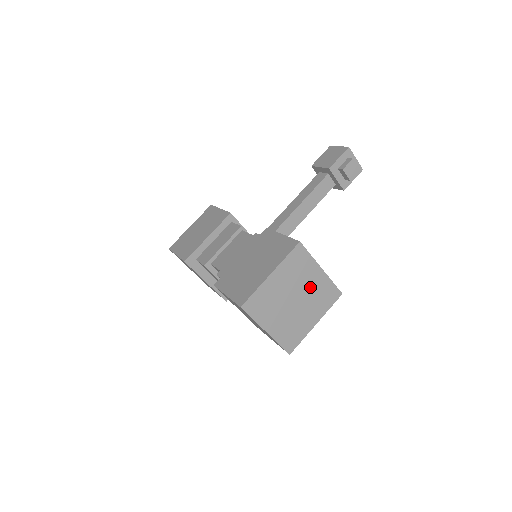
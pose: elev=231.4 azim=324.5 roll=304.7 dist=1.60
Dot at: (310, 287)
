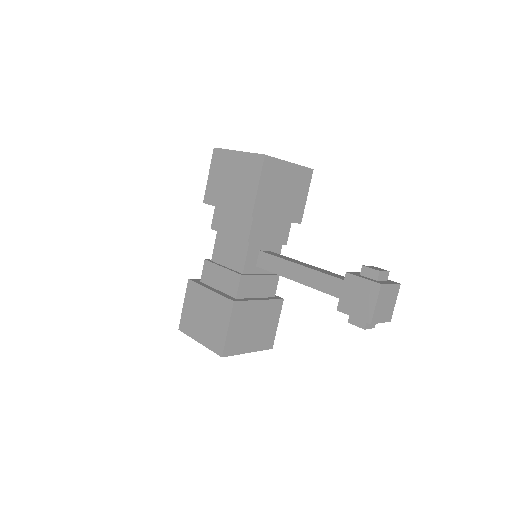
Dot at: occluded
